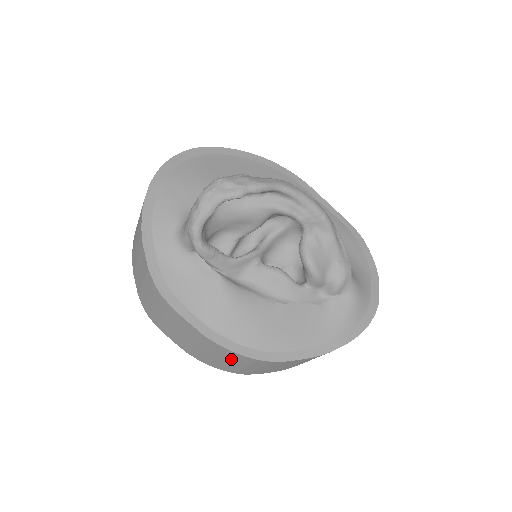
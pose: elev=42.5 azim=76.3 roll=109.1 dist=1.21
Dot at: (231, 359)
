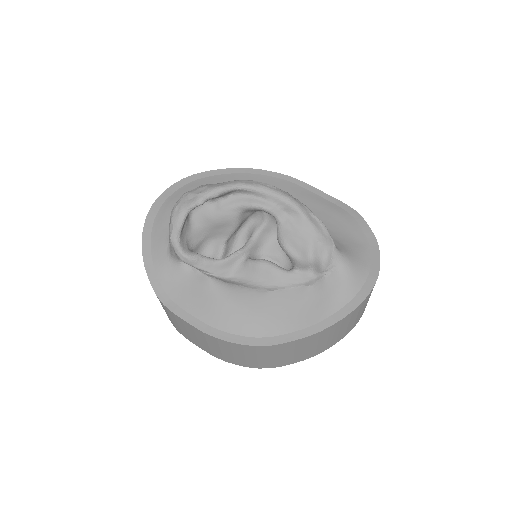
Dot at: (238, 351)
